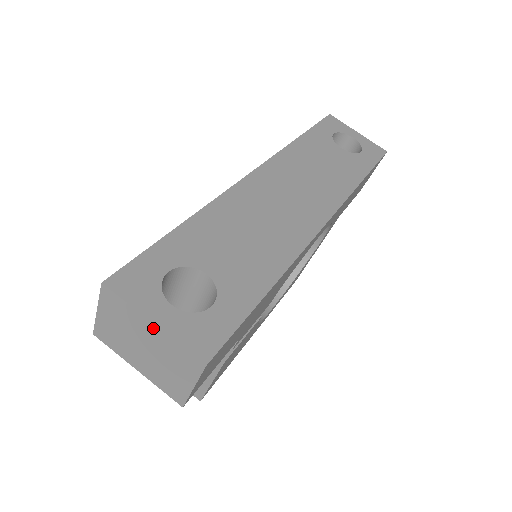
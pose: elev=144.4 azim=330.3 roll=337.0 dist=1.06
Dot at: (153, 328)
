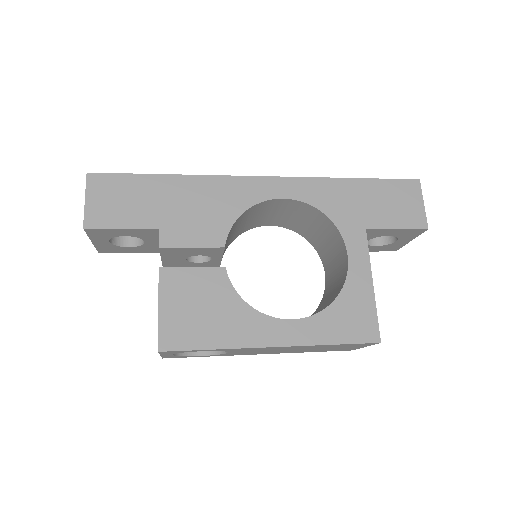
Dot at: occluded
